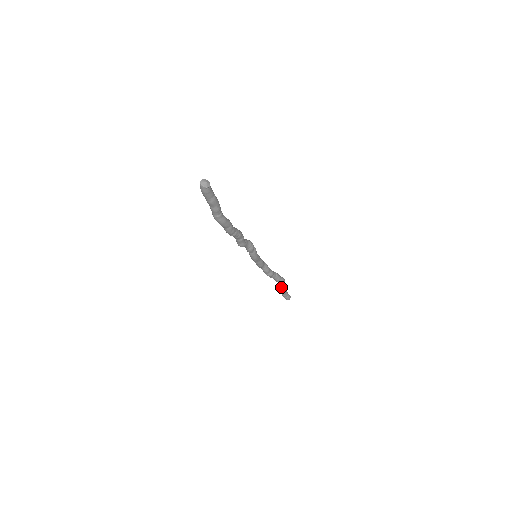
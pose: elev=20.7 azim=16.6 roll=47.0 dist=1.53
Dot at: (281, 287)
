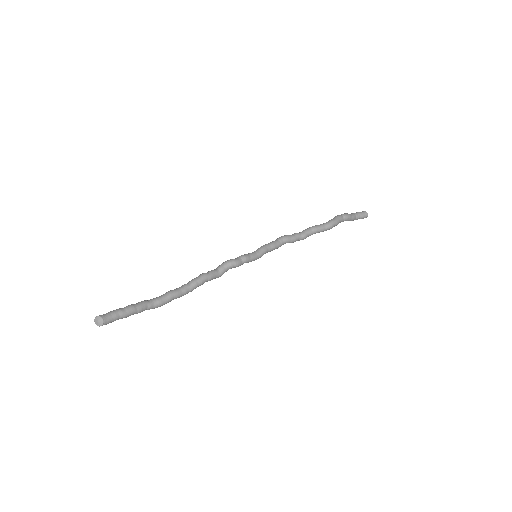
Dot at: occluded
